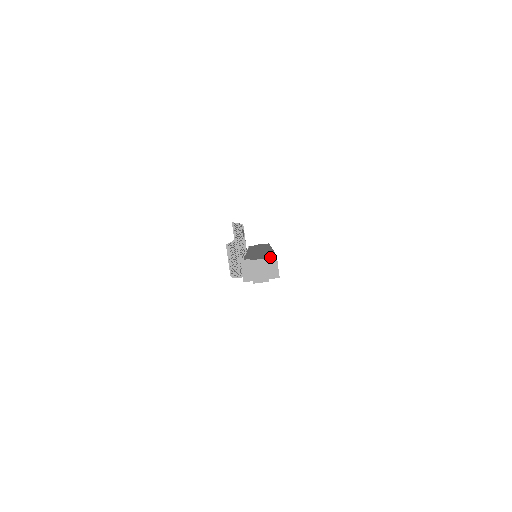
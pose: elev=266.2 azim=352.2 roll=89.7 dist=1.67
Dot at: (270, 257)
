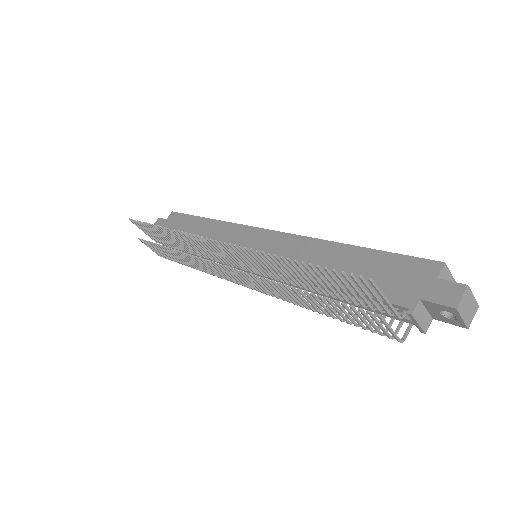
Dot at: (440, 273)
